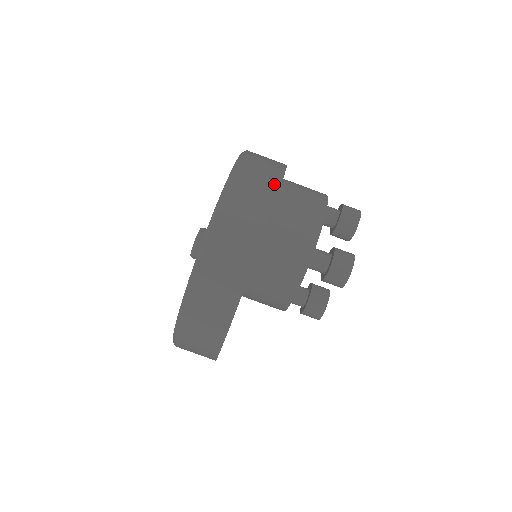
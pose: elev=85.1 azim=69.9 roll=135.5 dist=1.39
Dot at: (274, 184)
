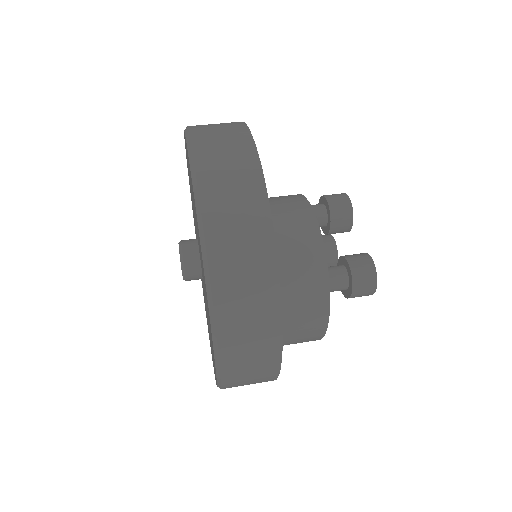
Dot at: occluded
